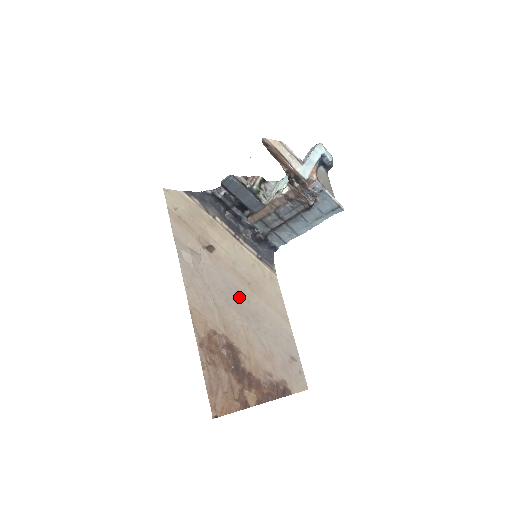
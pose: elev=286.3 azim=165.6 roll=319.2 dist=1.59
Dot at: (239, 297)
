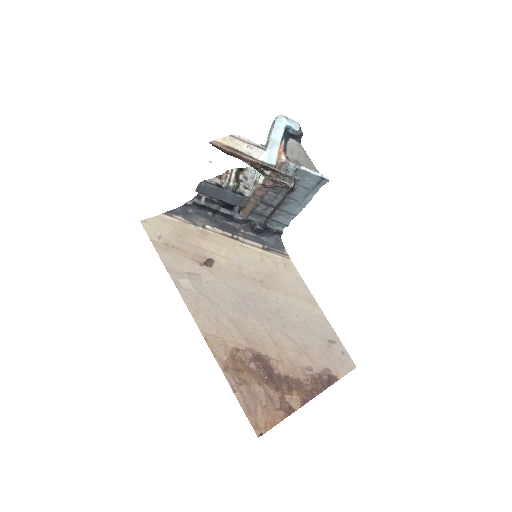
Dot at: (254, 301)
